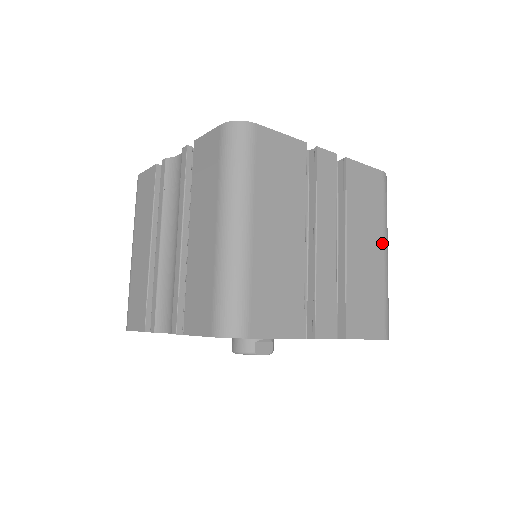
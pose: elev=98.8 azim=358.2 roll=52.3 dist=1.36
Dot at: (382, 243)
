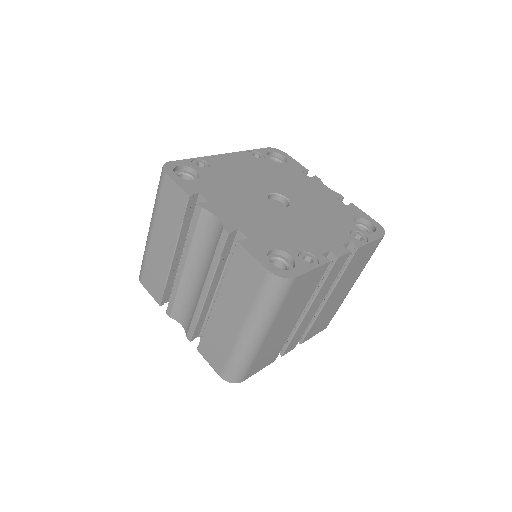
Dot at: (354, 282)
